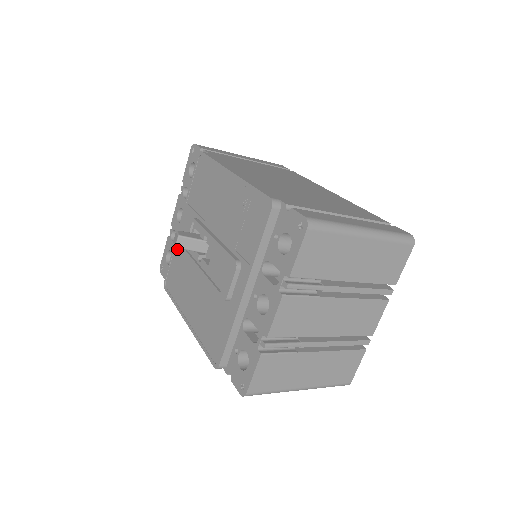
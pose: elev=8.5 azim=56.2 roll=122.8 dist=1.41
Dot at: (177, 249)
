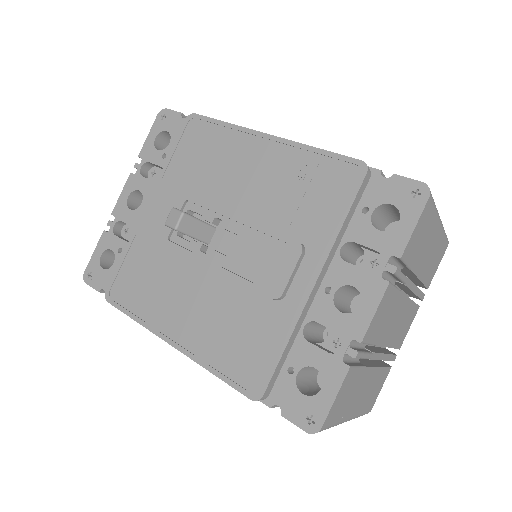
Dot at: (140, 243)
